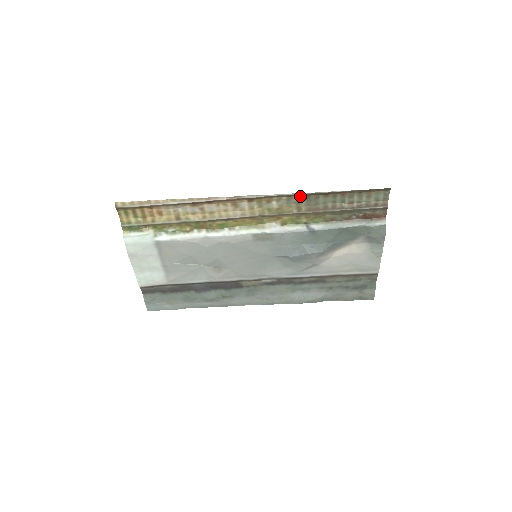
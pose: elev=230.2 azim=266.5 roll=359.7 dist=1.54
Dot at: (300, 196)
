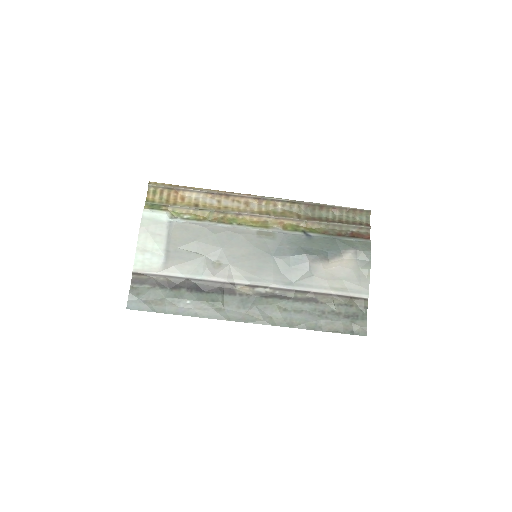
Dot at: (300, 205)
